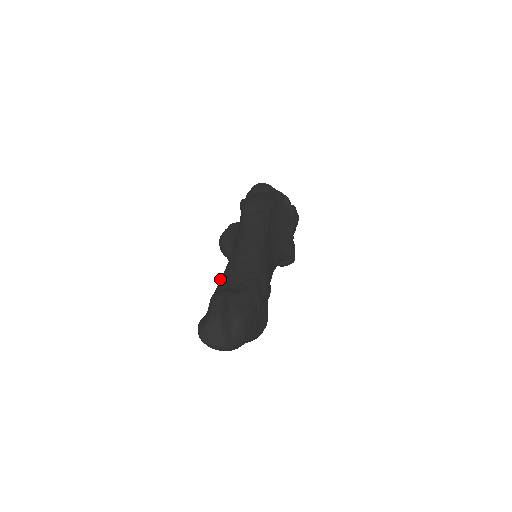
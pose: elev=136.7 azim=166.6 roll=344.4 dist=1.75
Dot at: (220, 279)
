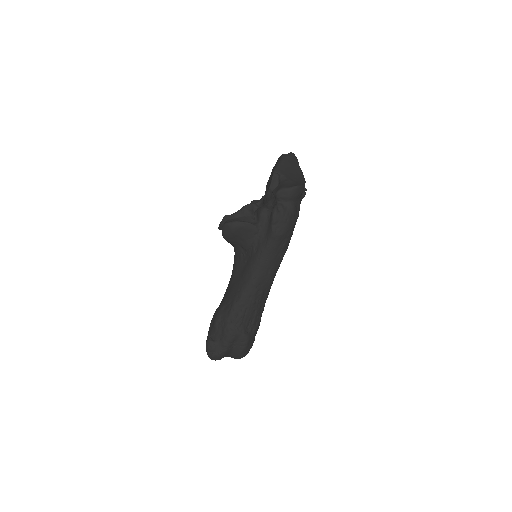
Dot at: (234, 308)
